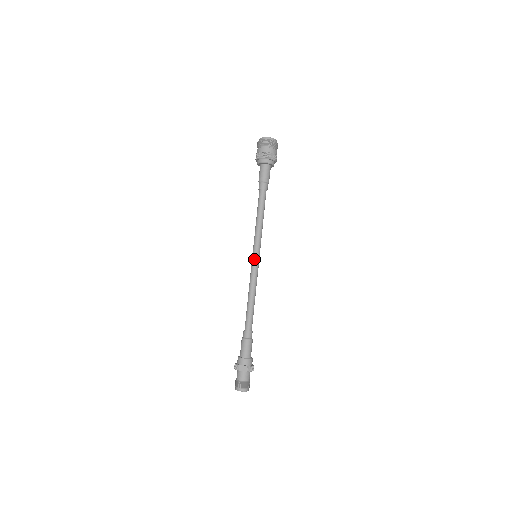
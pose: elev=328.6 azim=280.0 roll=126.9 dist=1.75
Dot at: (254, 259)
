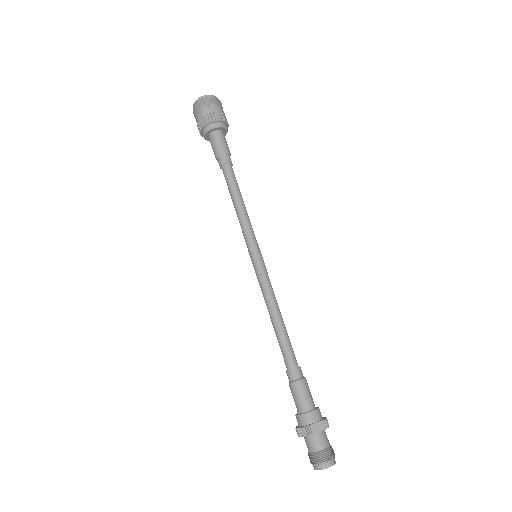
Dot at: (257, 259)
